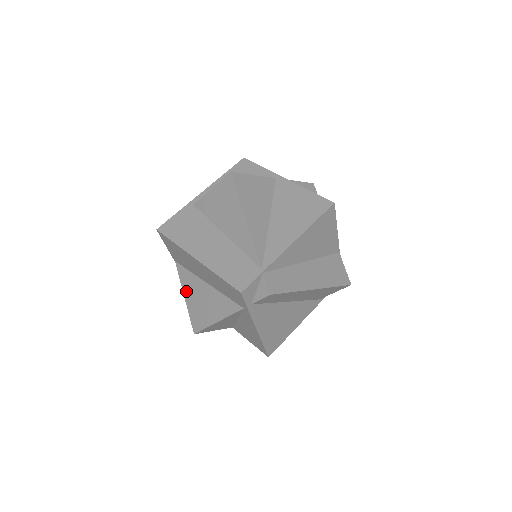
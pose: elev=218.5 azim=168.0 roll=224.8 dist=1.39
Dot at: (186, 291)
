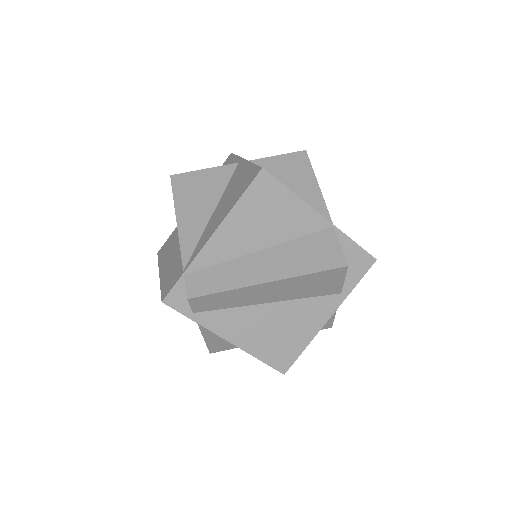
Dot at: occluded
